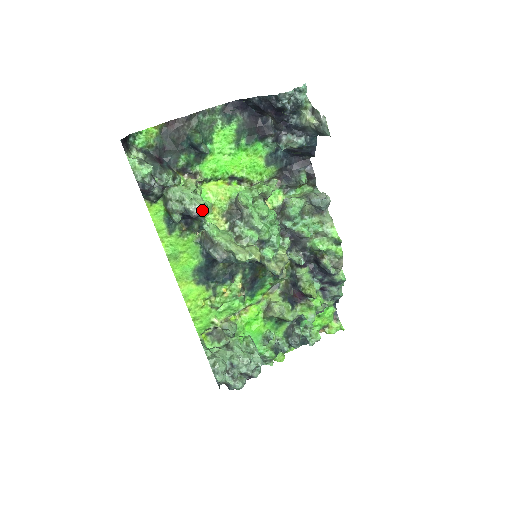
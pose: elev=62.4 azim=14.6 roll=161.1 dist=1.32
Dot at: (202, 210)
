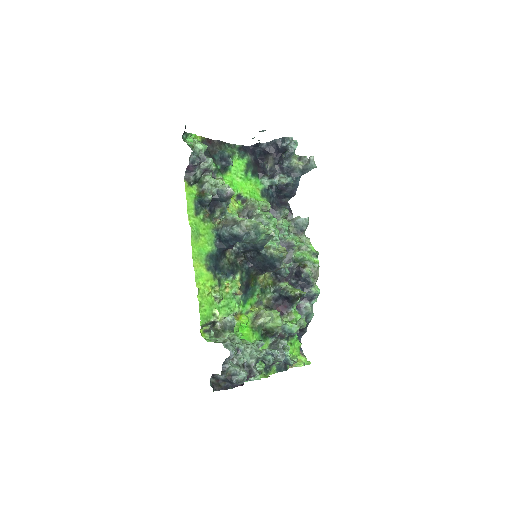
Dot at: (233, 191)
